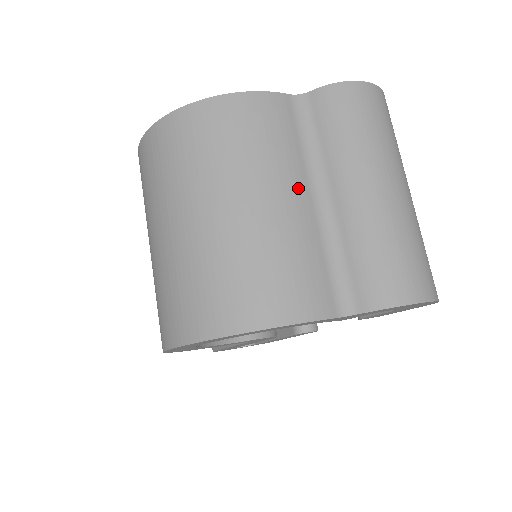
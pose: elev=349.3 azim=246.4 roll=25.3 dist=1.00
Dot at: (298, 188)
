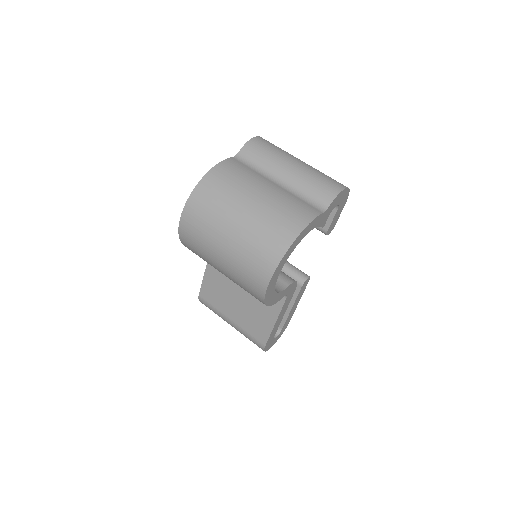
Dot at: (268, 182)
